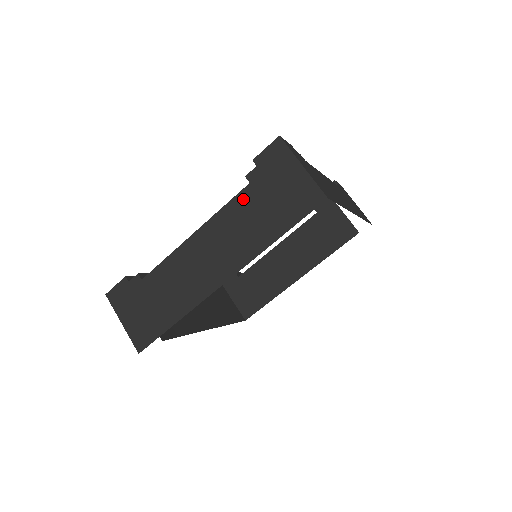
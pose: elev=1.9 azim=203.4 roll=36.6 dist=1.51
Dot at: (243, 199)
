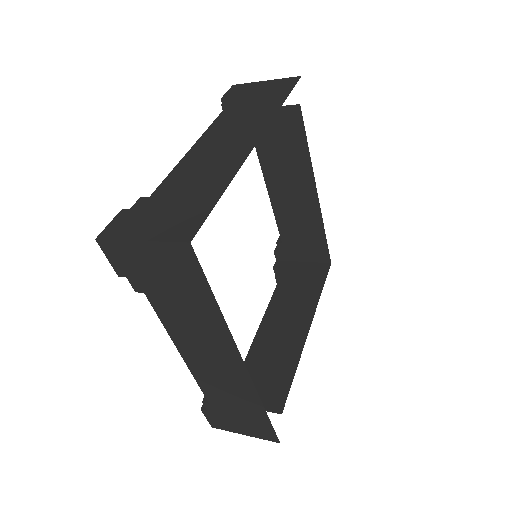
Dot at: (230, 110)
